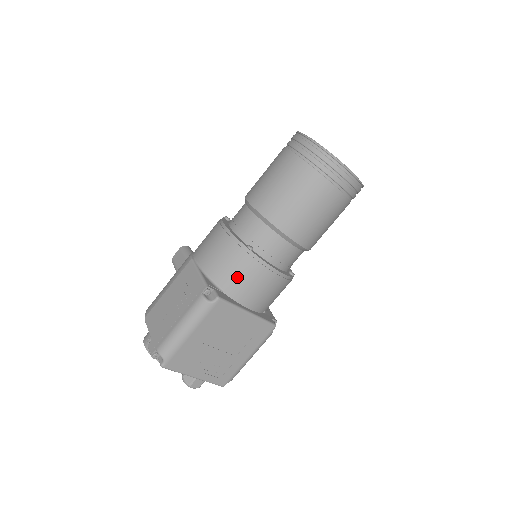
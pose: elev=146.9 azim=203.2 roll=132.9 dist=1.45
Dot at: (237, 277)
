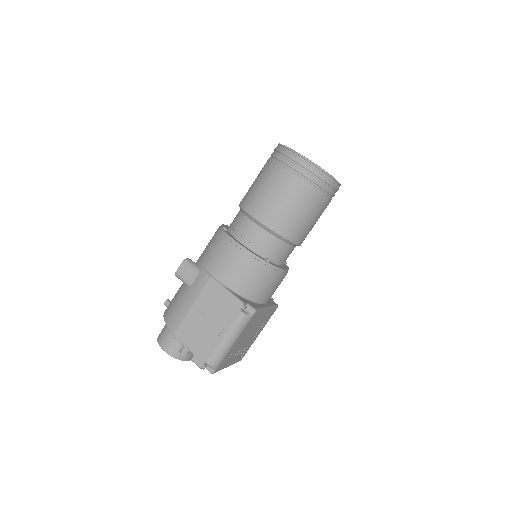
Dot at: (260, 286)
